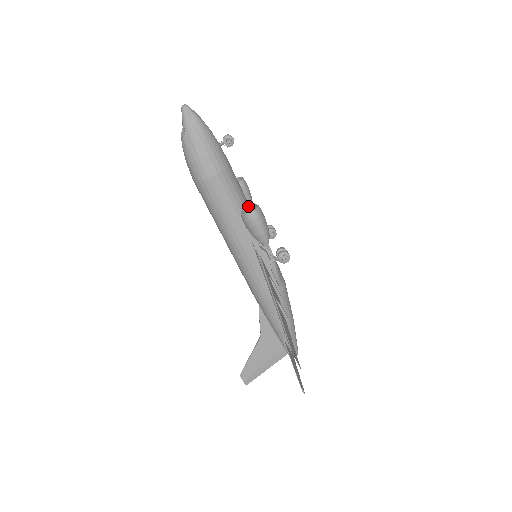
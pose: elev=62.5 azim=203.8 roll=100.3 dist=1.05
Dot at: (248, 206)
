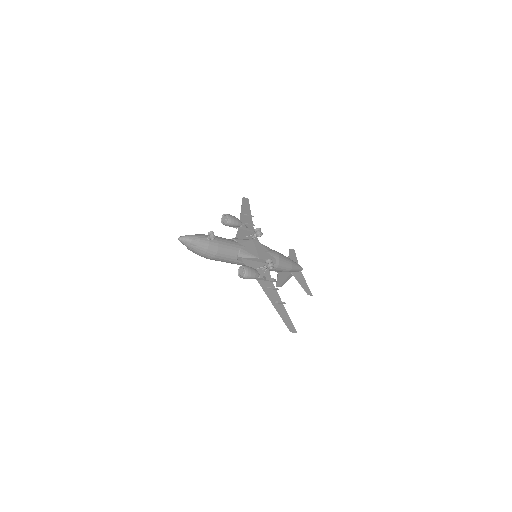
Dot at: (240, 268)
